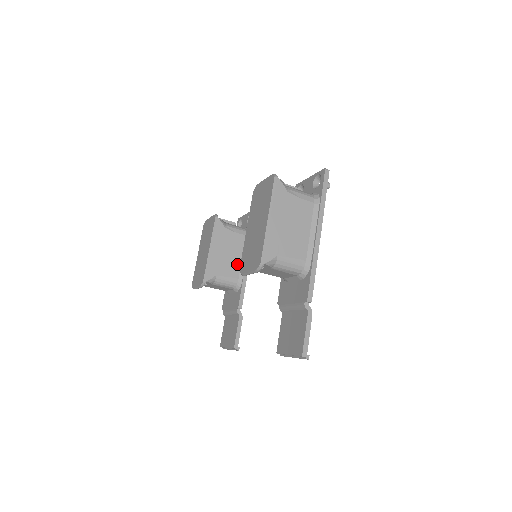
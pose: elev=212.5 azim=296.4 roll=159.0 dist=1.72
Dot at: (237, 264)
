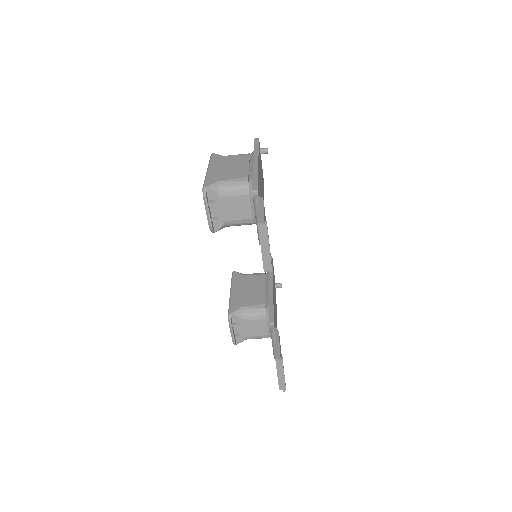
Dot at: (261, 294)
